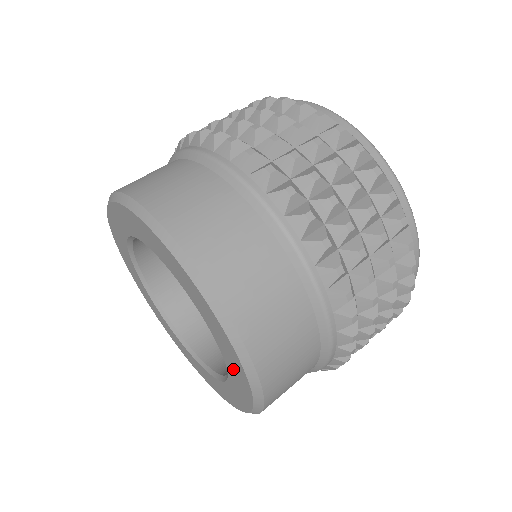
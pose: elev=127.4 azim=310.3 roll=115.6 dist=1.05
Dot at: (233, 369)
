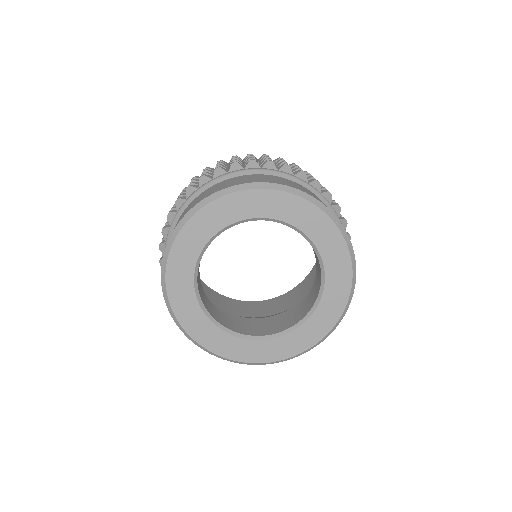
Dot at: (322, 237)
